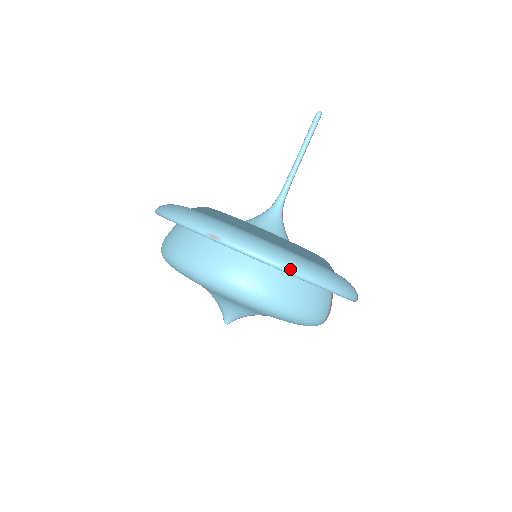
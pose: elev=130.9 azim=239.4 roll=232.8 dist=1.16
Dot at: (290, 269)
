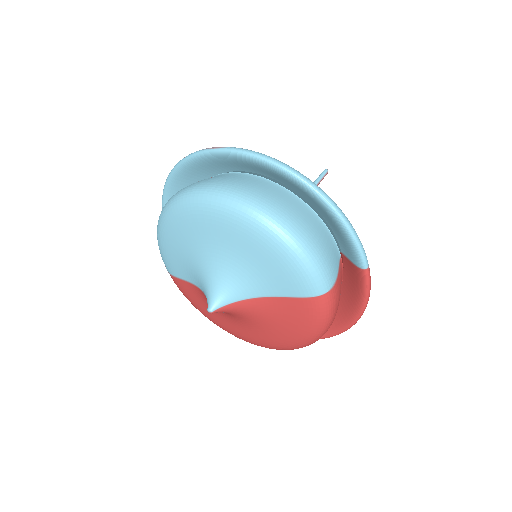
Dot at: (288, 166)
